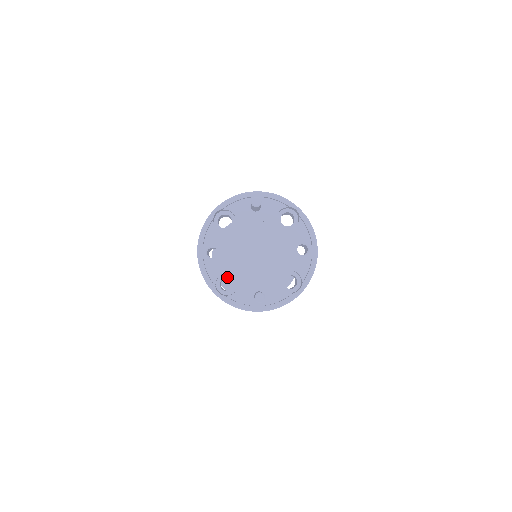
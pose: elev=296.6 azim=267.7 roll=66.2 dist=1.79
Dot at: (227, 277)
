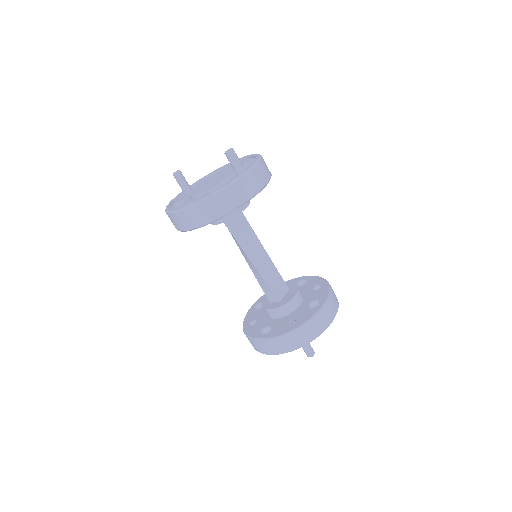
Dot at: (284, 327)
